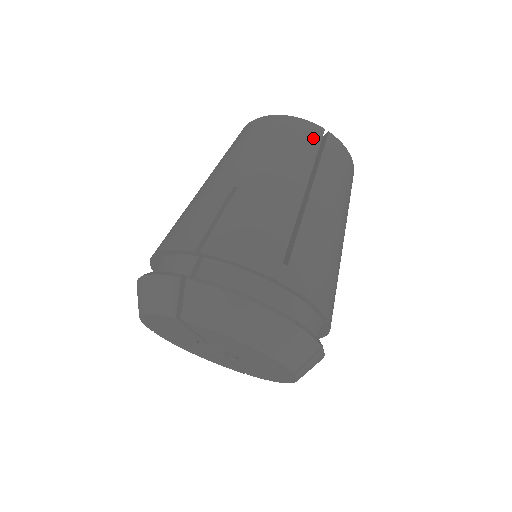
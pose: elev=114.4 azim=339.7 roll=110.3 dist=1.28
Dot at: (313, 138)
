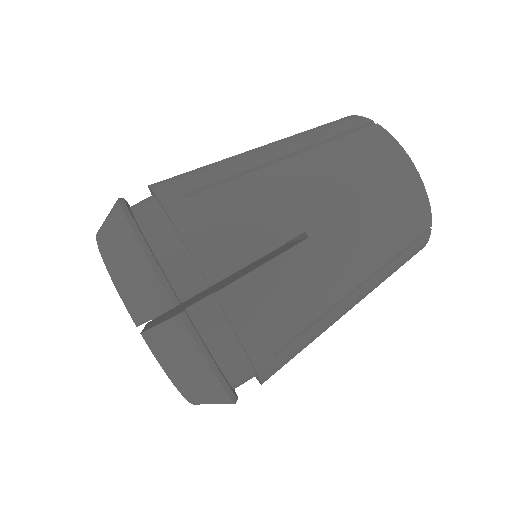
Dot at: (415, 232)
